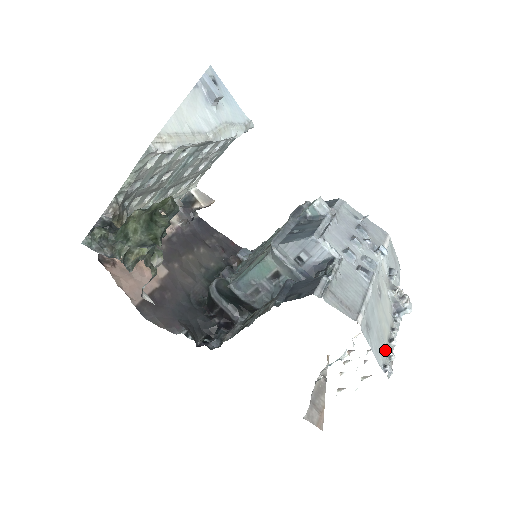
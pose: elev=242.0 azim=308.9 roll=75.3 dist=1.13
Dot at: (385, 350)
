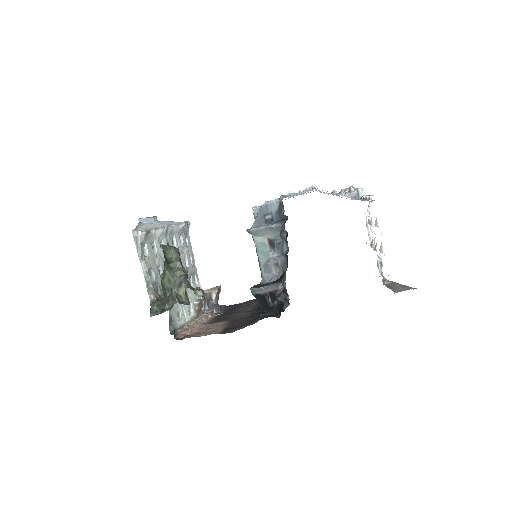
Dot at: occluded
